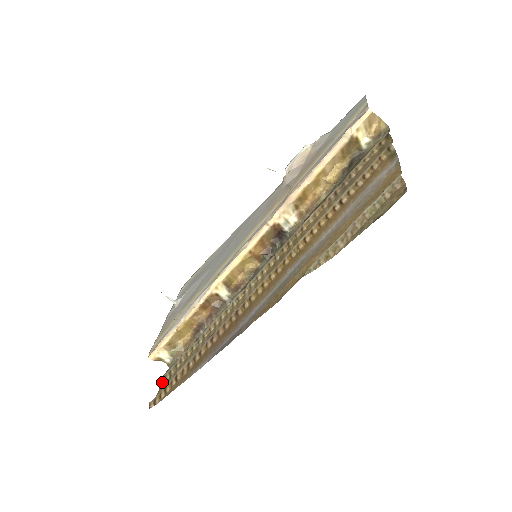
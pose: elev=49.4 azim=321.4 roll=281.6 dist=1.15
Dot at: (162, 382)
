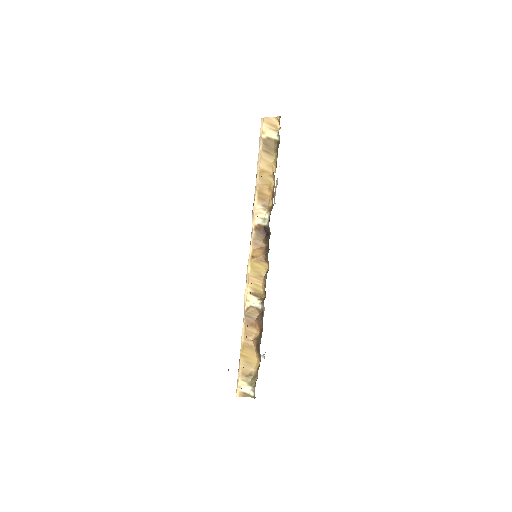
Dot at: occluded
